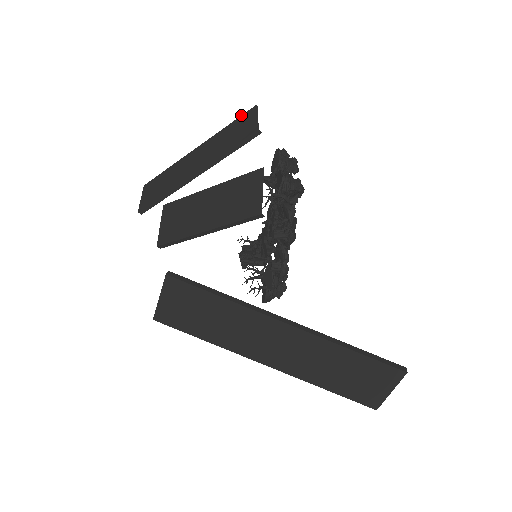
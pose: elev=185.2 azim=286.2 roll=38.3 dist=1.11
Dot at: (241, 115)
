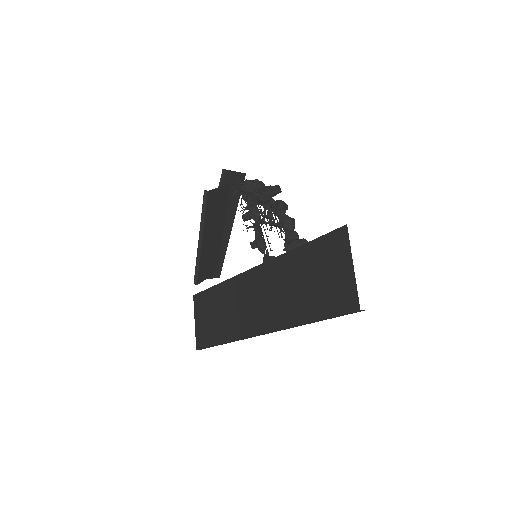
Dot at: (240, 186)
